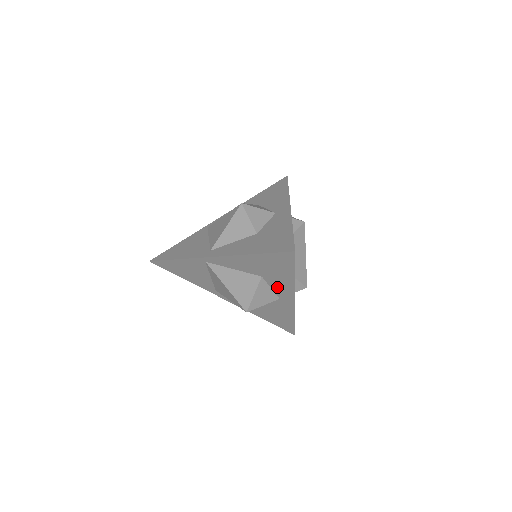
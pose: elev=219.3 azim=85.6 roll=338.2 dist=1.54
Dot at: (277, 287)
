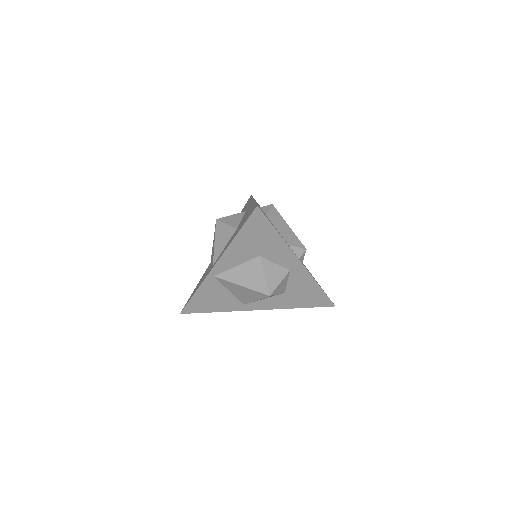
Dot at: (278, 258)
